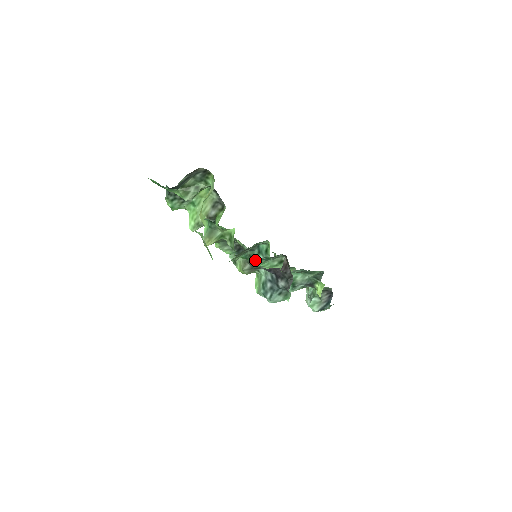
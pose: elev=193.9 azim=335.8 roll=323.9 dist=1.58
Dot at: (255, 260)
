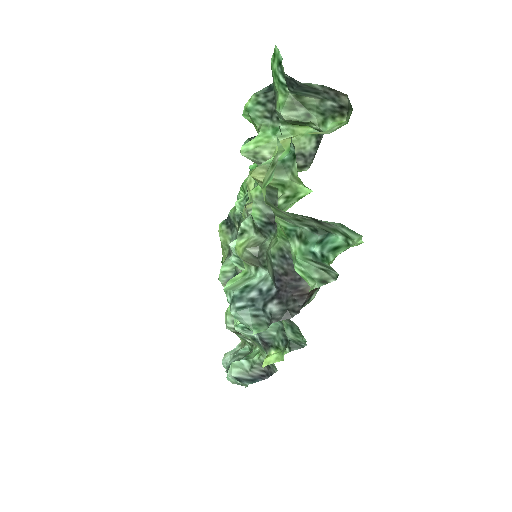
Dot at: (301, 246)
